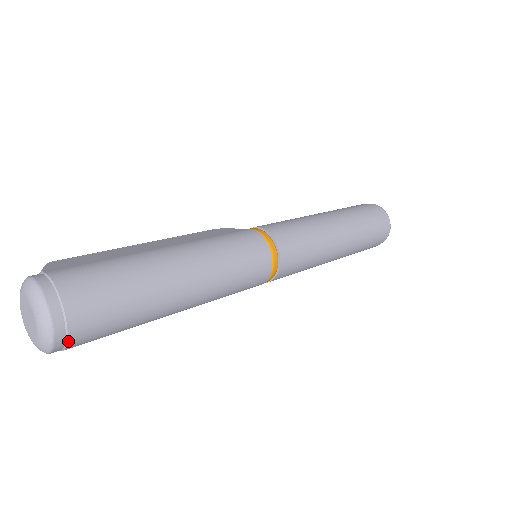
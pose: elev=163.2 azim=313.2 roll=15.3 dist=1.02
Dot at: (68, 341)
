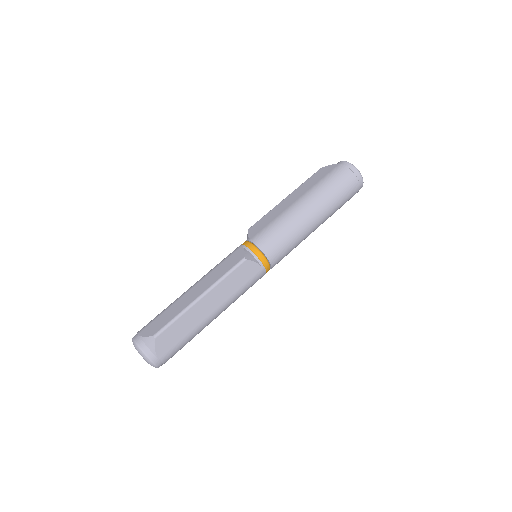
Dot at: occluded
